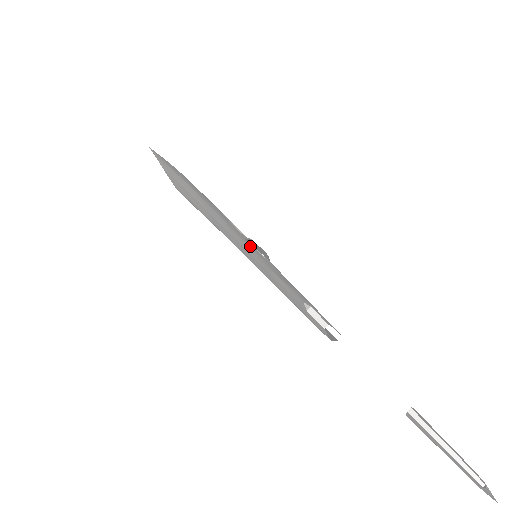
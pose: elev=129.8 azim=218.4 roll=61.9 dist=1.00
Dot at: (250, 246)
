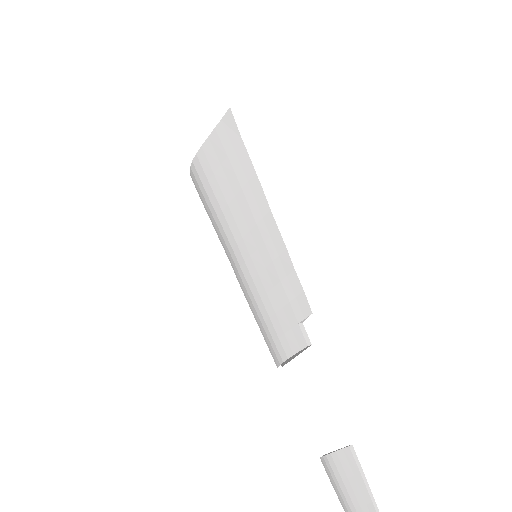
Dot at: (278, 244)
